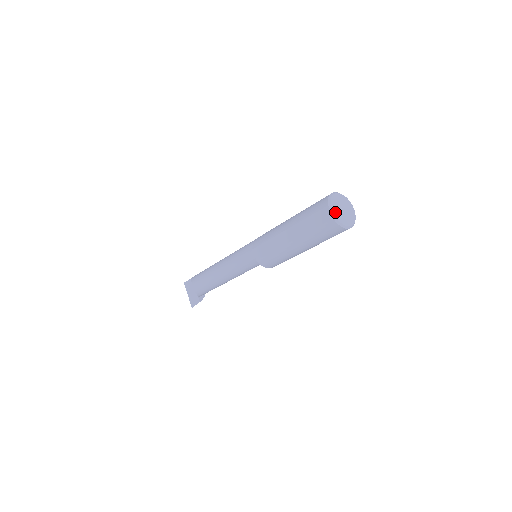
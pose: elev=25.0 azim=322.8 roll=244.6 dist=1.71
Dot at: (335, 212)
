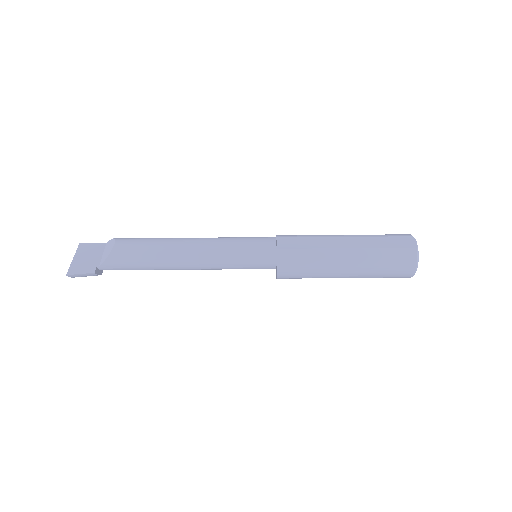
Dot at: (416, 246)
